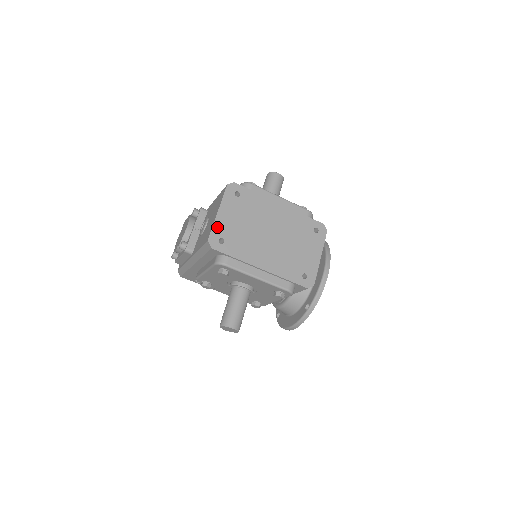
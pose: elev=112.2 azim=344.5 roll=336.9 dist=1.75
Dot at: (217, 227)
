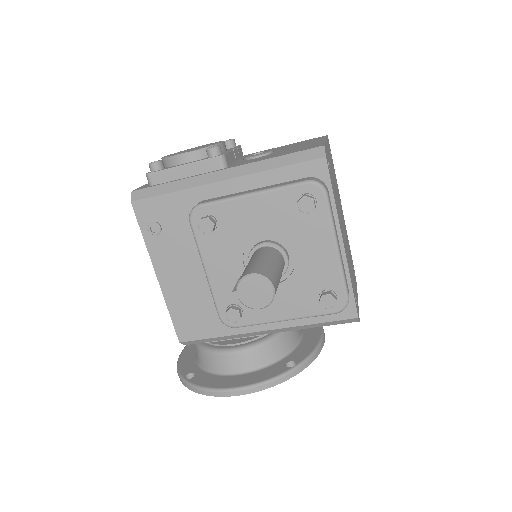
Dot at: occluded
